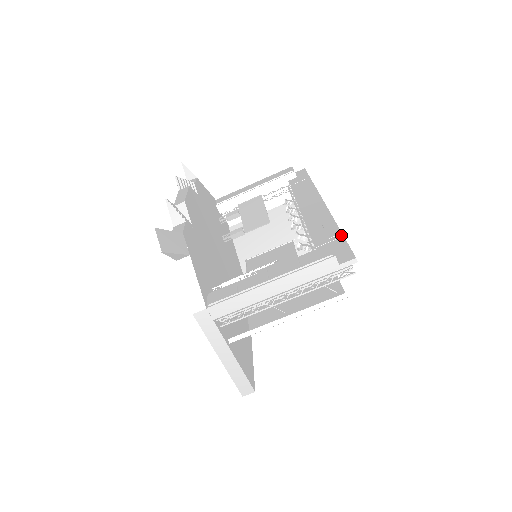
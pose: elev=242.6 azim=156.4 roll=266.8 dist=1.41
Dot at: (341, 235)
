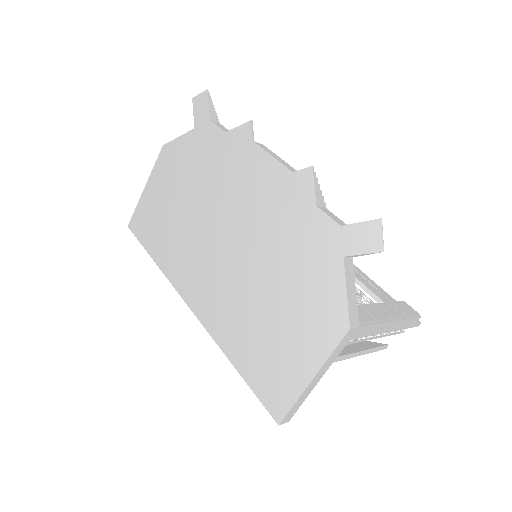
Dot at: (384, 291)
